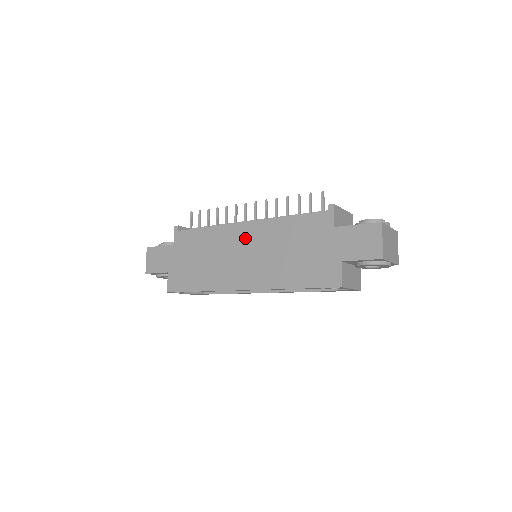
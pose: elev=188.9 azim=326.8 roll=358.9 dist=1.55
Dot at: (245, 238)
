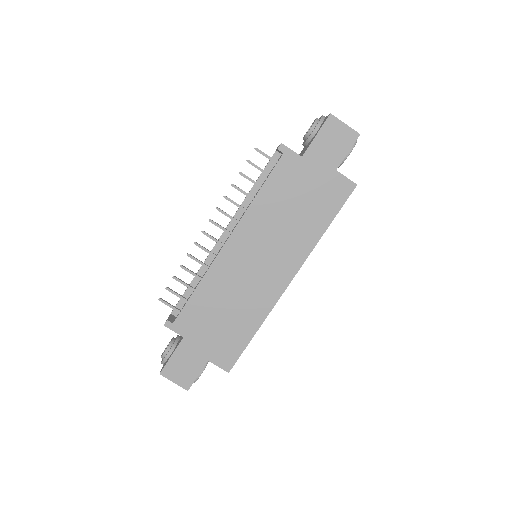
Dot at: (243, 250)
